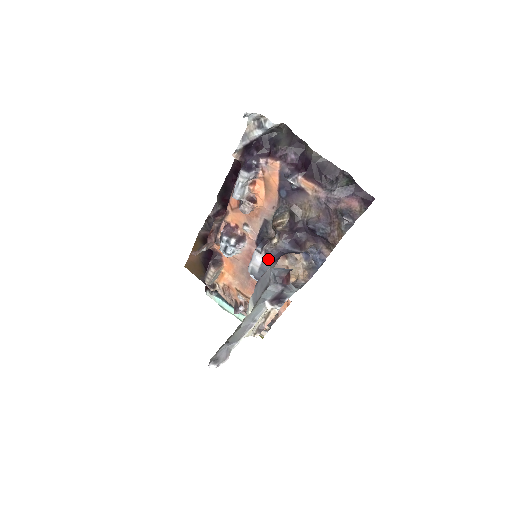
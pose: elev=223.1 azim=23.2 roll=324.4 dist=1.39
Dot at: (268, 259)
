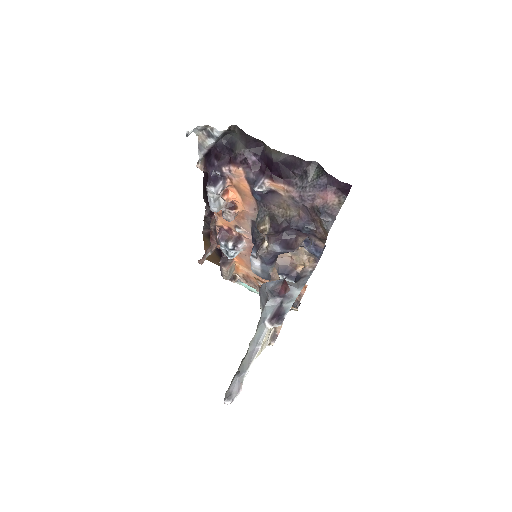
Dot at: (265, 263)
